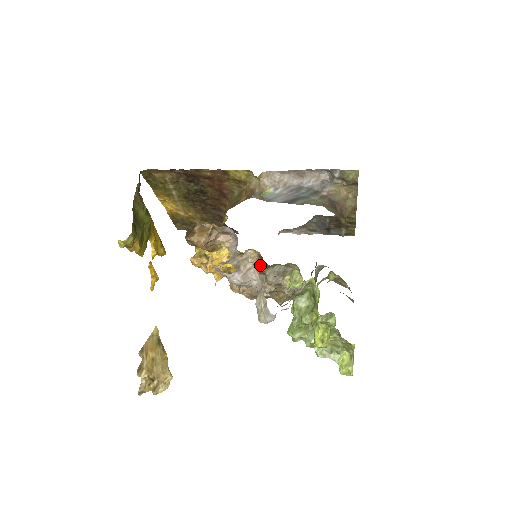
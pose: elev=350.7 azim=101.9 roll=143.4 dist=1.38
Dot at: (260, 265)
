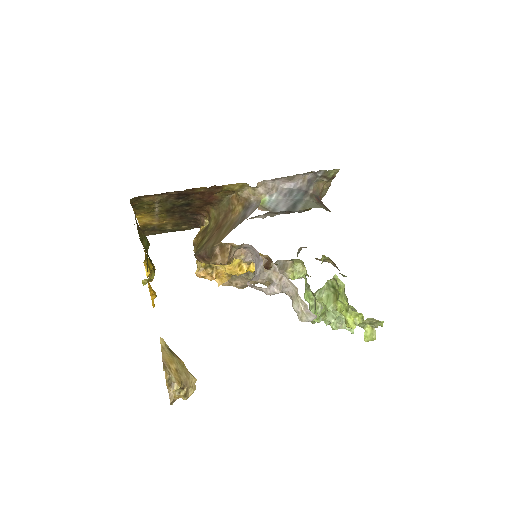
Dot at: (268, 266)
